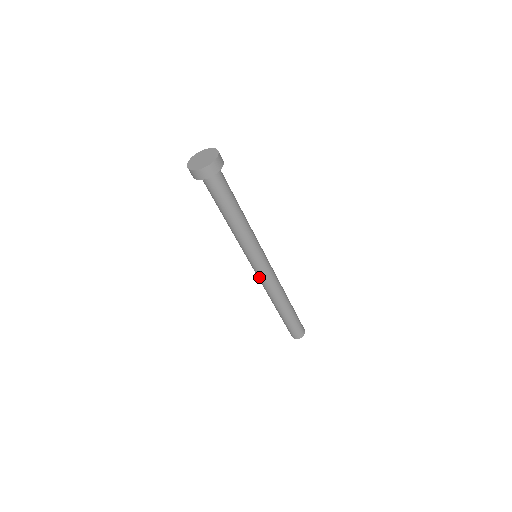
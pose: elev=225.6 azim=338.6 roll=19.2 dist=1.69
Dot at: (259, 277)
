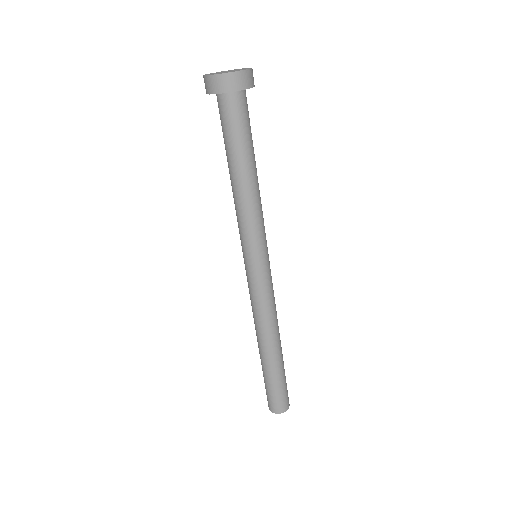
Dot at: (249, 288)
